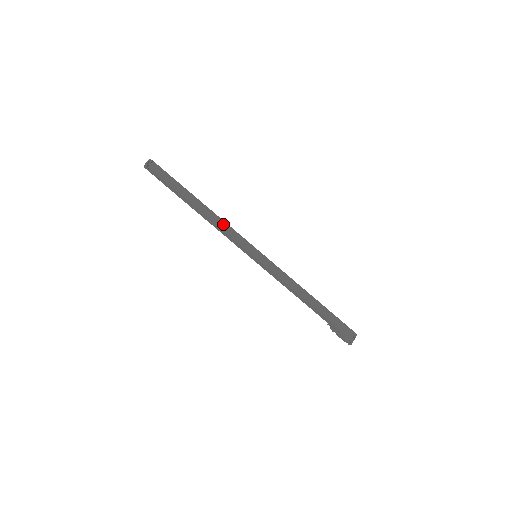
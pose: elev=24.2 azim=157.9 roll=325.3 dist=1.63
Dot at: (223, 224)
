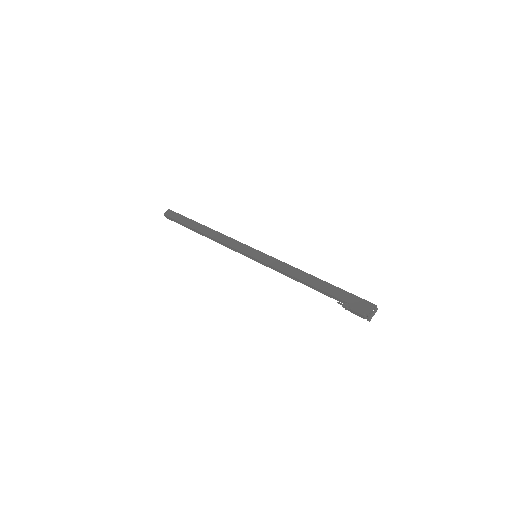
Dot at: (224, 238)
